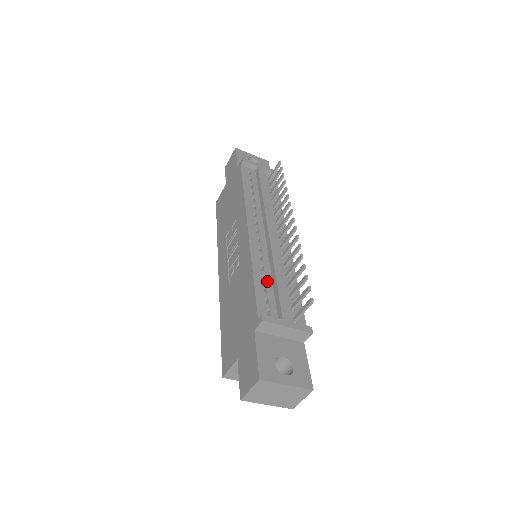
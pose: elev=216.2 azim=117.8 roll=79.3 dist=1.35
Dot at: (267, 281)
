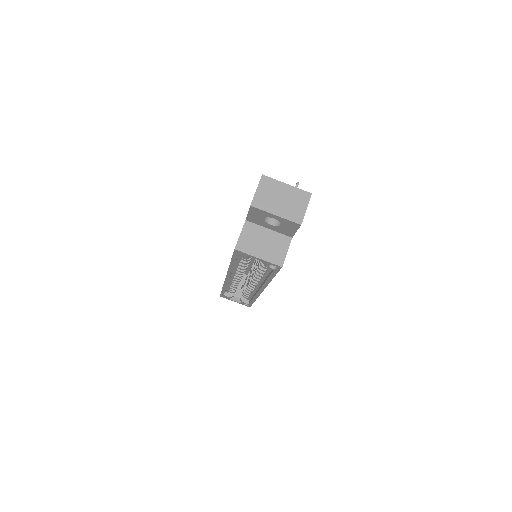
Dot at: occluded
